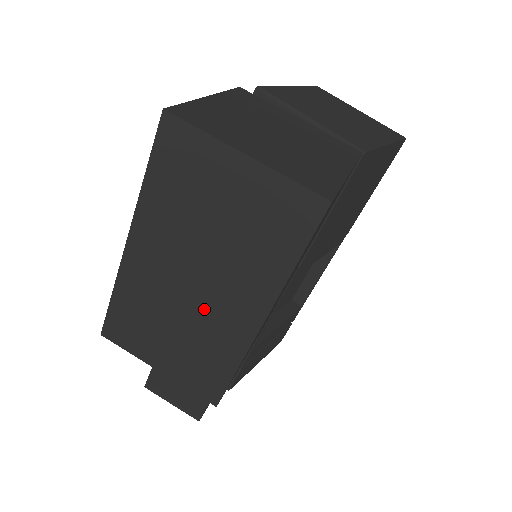
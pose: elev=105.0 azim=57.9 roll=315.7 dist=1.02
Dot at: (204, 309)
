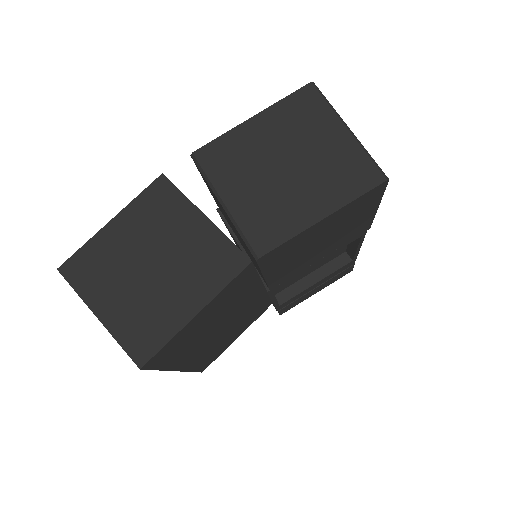
Dot at: occluded
